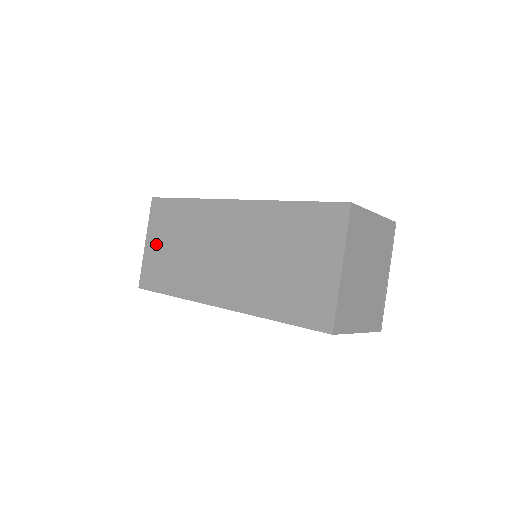
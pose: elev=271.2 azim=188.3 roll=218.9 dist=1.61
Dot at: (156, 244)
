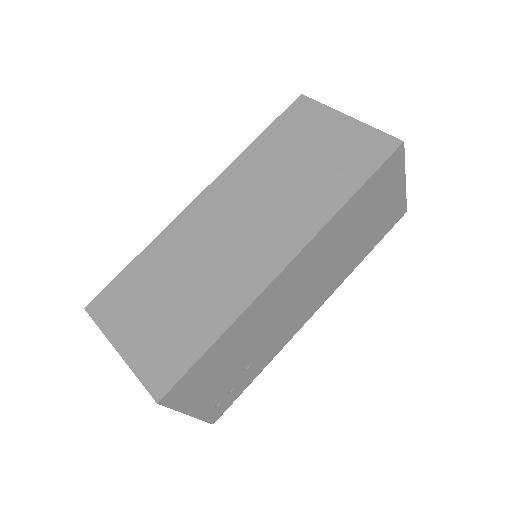
Dot at: (137, 331)
